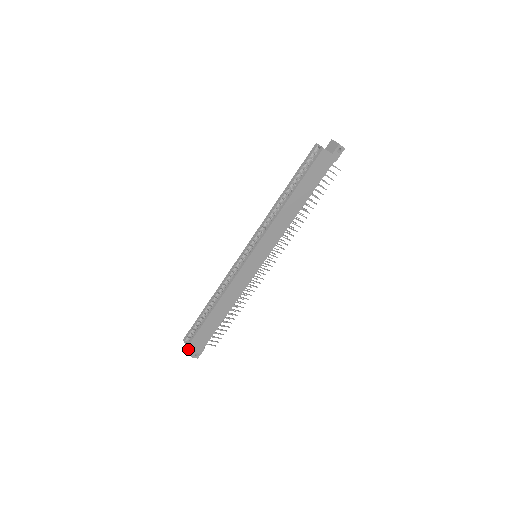
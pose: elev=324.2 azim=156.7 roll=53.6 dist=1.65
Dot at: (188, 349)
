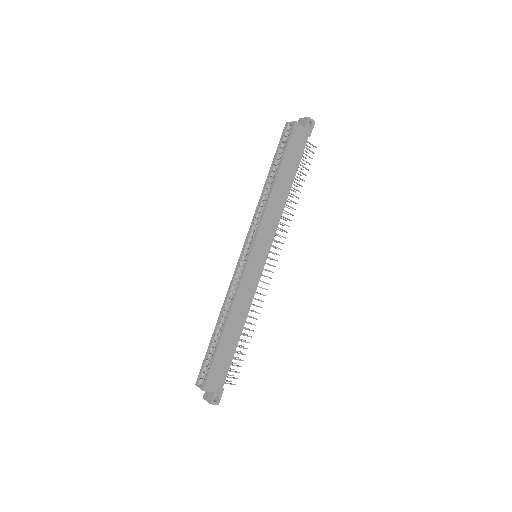
Dot at: (203, 398)
